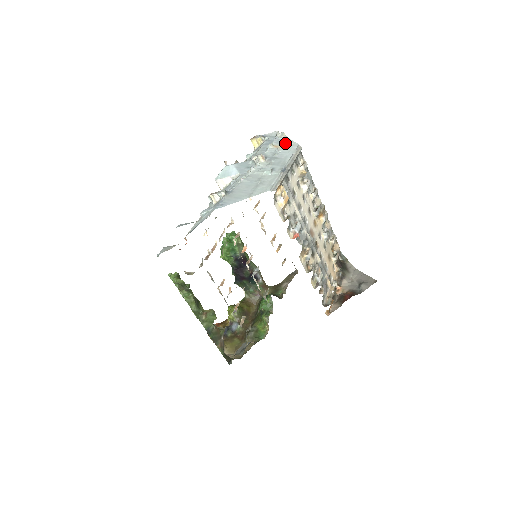
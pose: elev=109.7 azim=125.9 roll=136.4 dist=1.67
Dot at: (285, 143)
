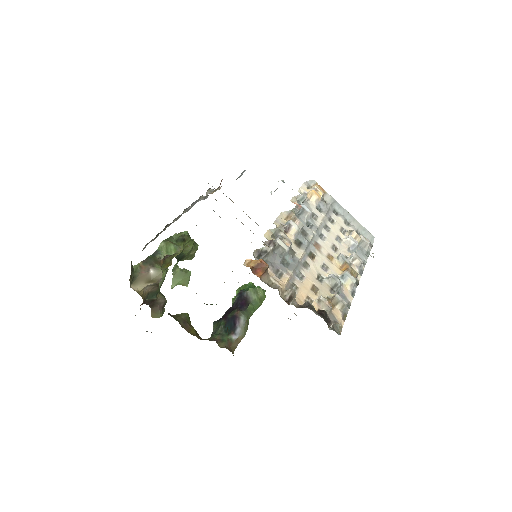
Dot at: occluded
